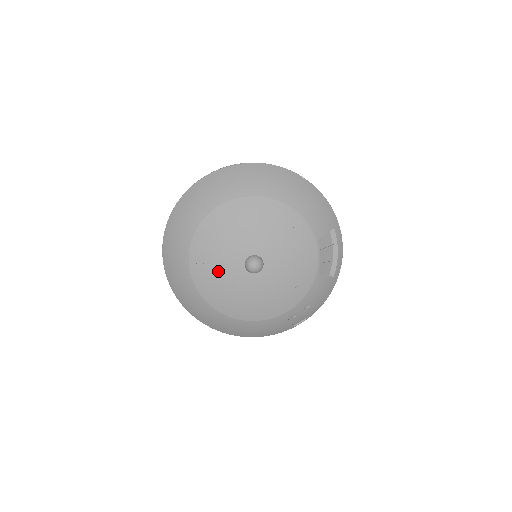
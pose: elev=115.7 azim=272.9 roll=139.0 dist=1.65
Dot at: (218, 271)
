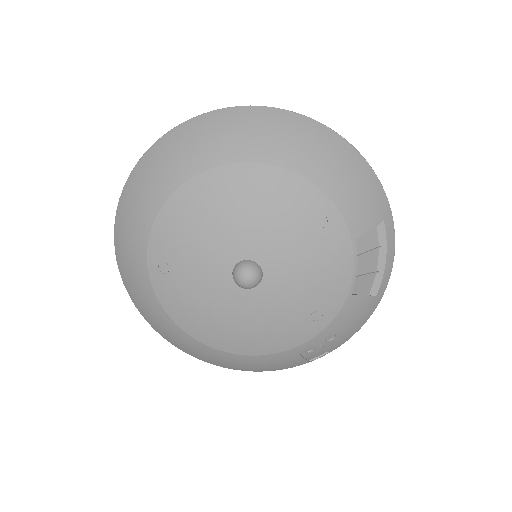
Dot at: (191, 280)
